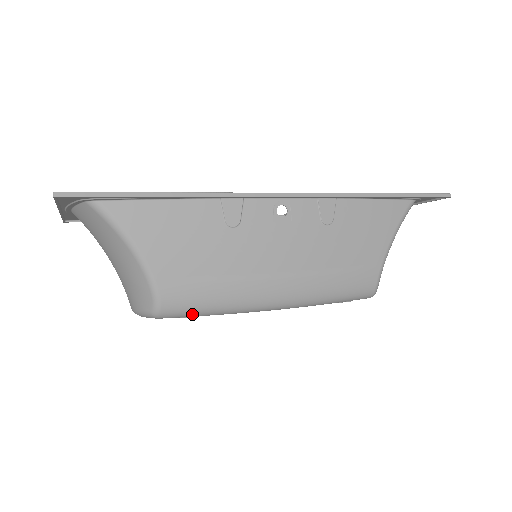
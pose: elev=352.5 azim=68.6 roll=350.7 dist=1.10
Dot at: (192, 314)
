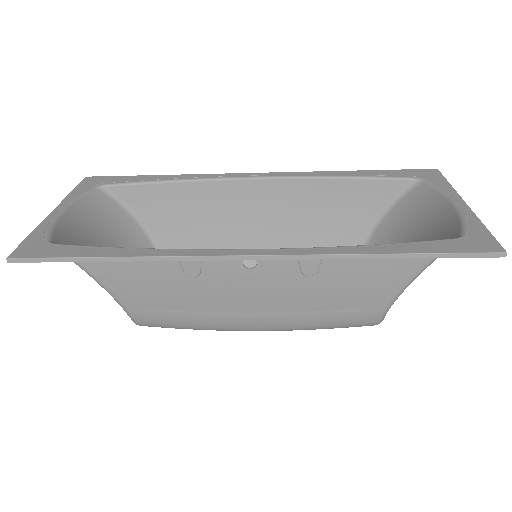
Dot at: occluded
